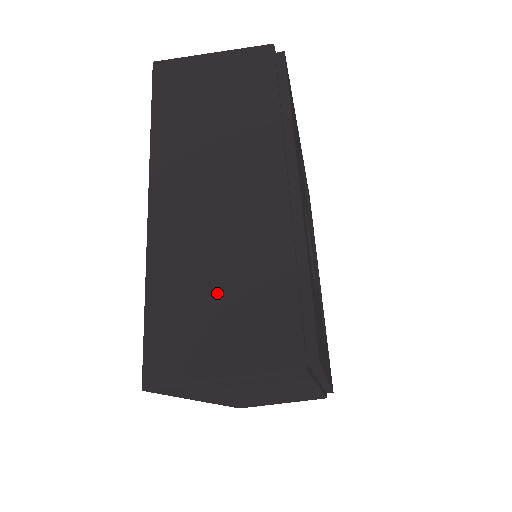
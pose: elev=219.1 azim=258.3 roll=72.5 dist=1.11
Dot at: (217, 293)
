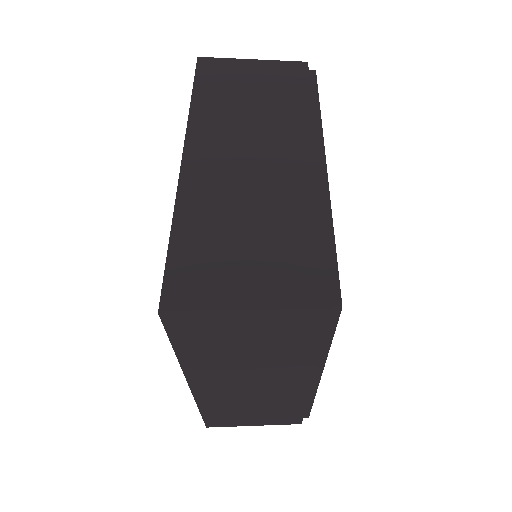
Dot at: (251, 412)
